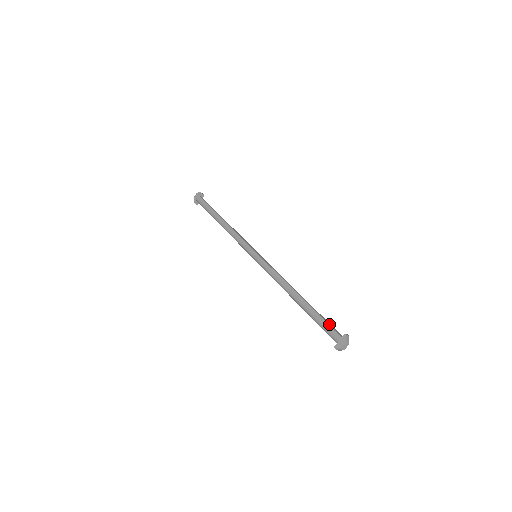
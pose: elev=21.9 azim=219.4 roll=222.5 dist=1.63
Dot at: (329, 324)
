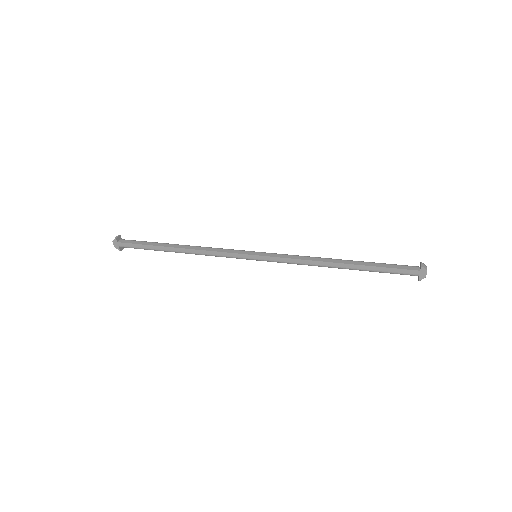
Dot at: (397, 268)
